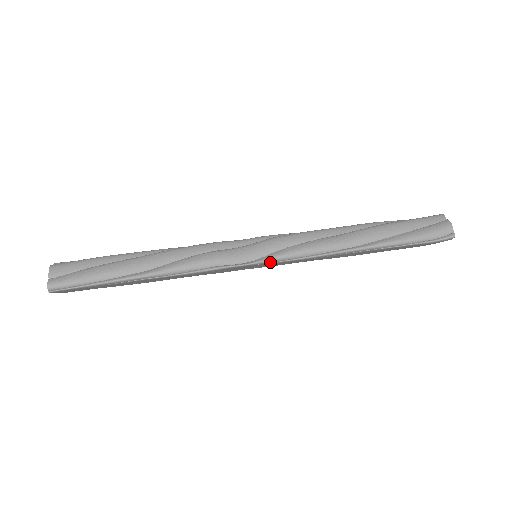
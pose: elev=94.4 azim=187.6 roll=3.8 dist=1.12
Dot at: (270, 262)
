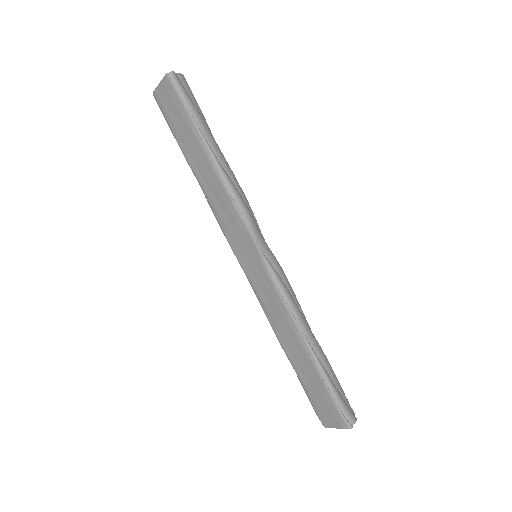
Dot at: (265, 265)
